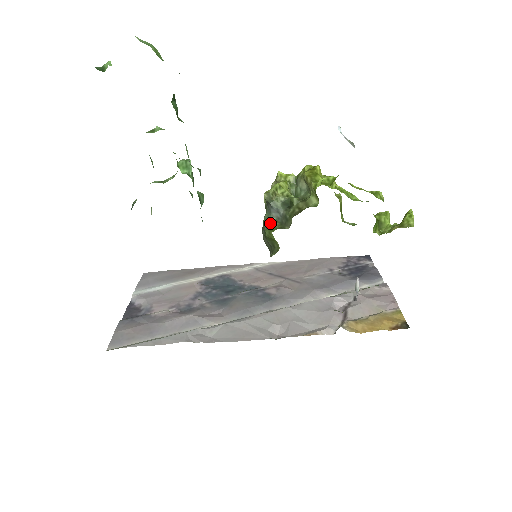
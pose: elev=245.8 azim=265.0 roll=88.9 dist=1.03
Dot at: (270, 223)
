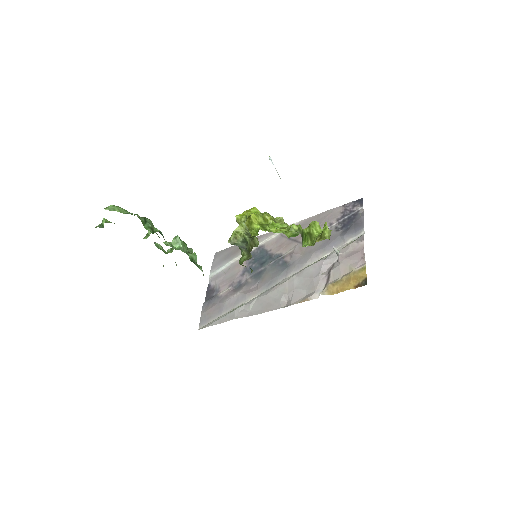
Dot at: (242, 253)
